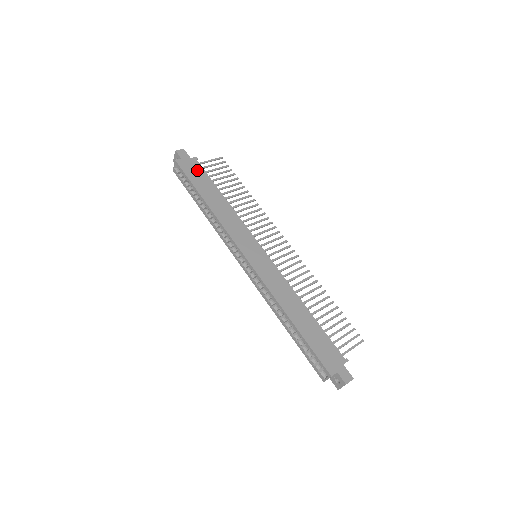
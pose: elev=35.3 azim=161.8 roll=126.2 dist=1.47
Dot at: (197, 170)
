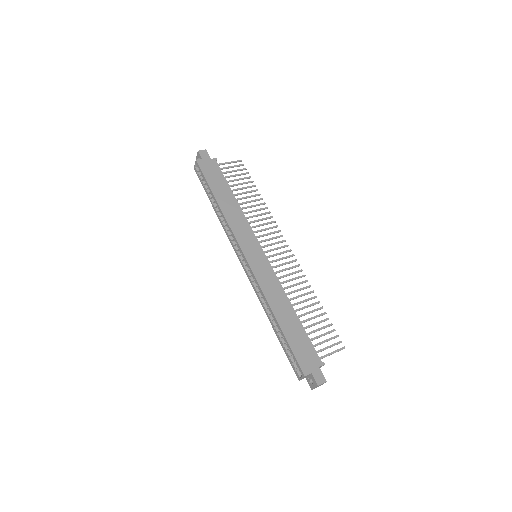
Dot at: (215, 170)
